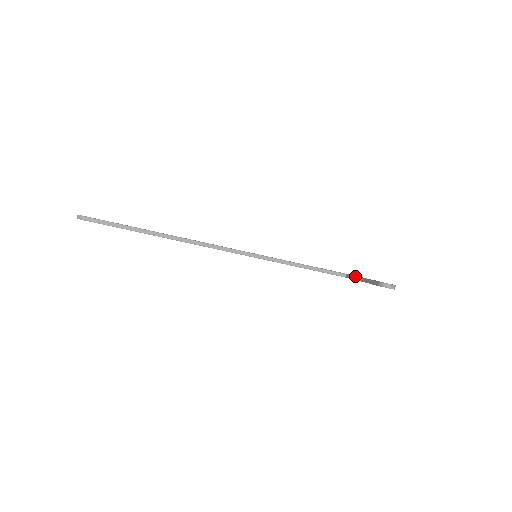
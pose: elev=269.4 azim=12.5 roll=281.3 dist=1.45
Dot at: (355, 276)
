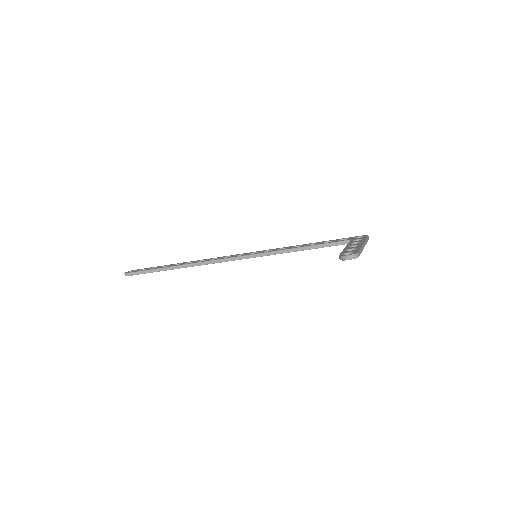
Dot at: (347, 244)
